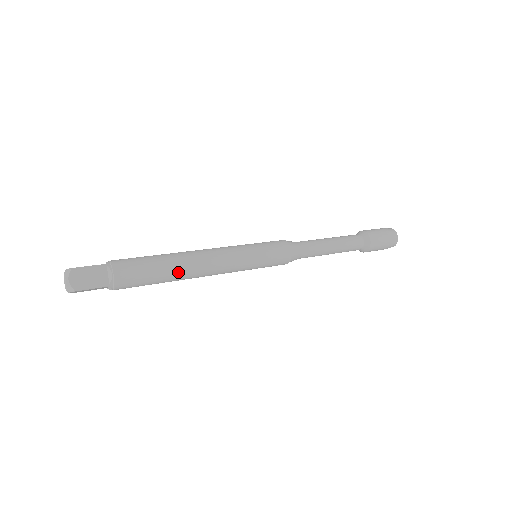
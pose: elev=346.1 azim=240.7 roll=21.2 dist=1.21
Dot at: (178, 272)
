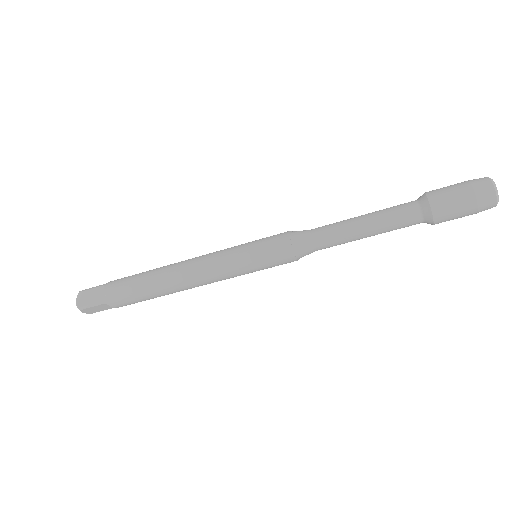
Dot at: (162, 267)
